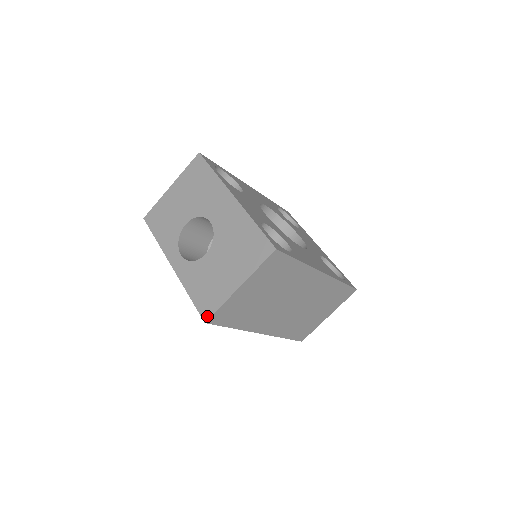
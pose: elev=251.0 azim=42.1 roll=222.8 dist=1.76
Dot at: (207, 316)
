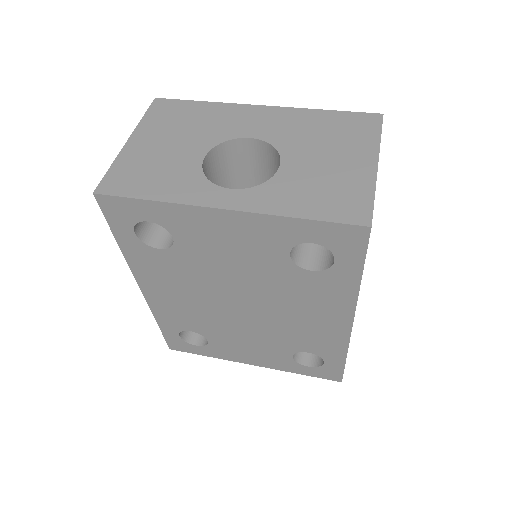
Dot at: (366, 217)
